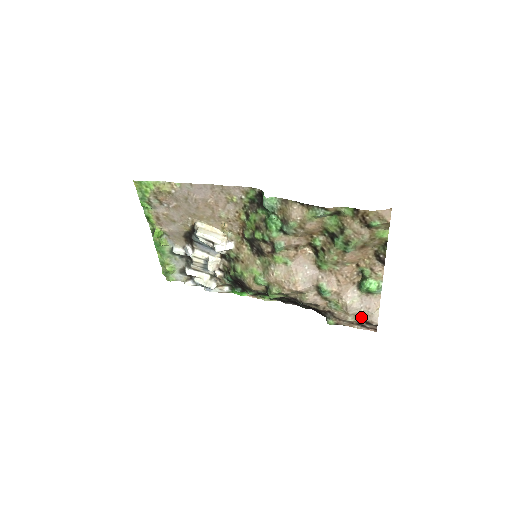
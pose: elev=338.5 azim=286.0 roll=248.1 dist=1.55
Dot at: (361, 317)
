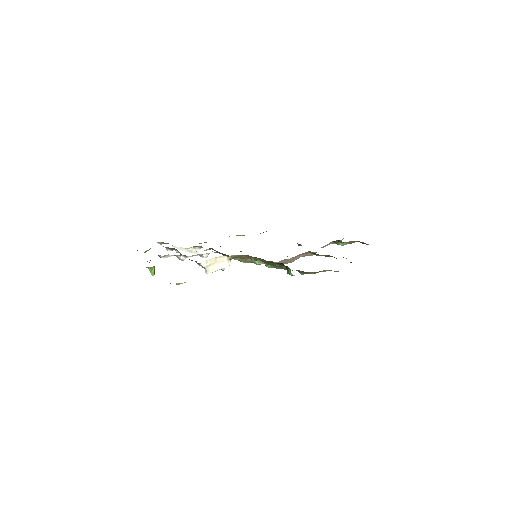
Dot at: occluded
